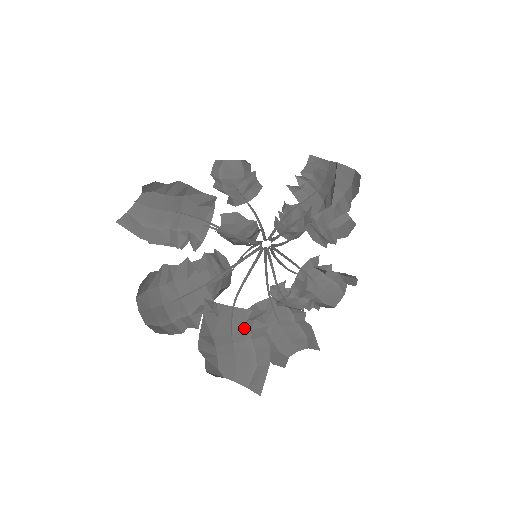
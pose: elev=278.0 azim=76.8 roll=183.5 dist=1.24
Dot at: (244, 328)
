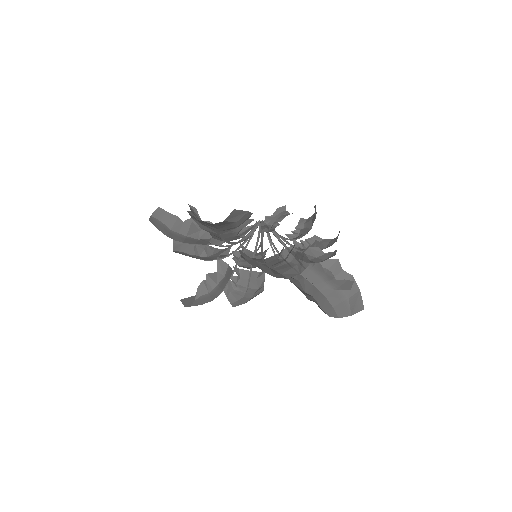
Dot at: (232, 234)
